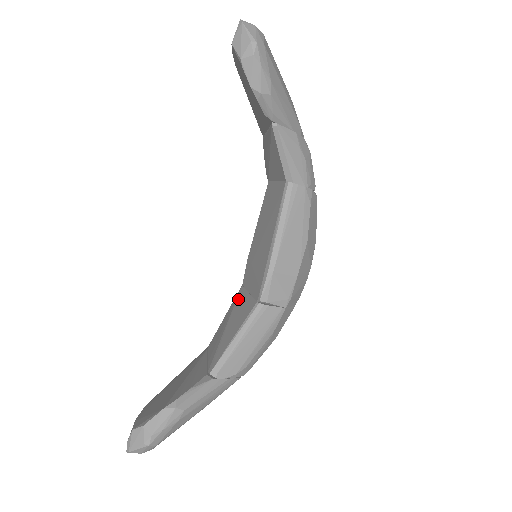
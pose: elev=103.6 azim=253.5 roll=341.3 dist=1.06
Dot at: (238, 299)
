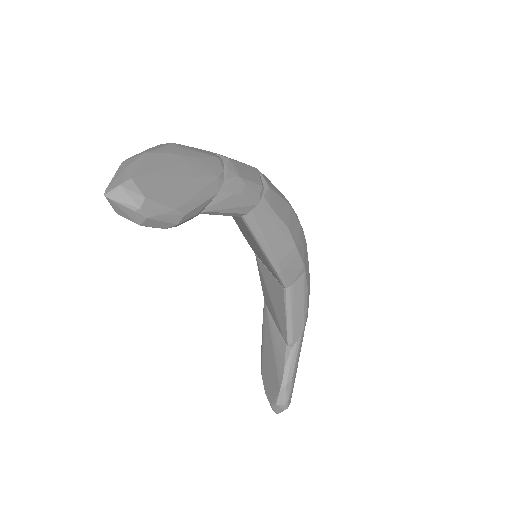
Dot at: (262, 272)
